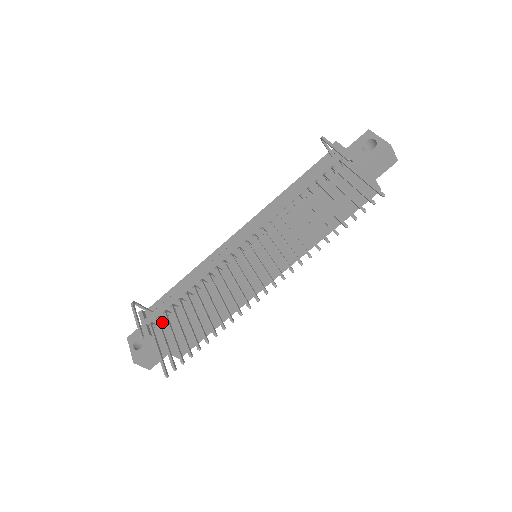
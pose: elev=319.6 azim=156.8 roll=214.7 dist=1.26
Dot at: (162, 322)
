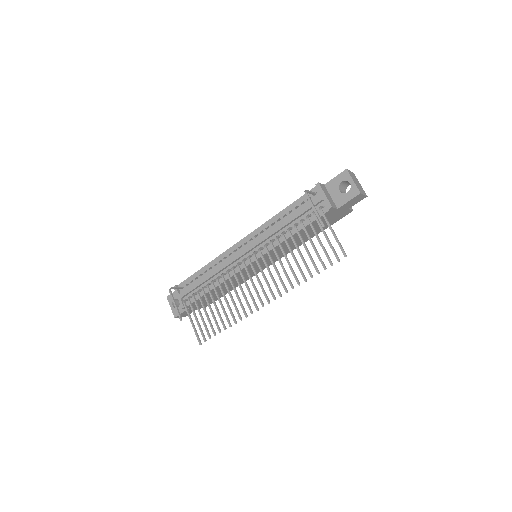
Dot at: (192, 299)
